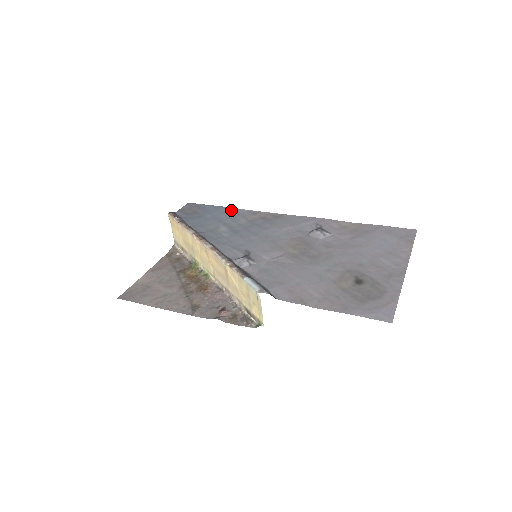
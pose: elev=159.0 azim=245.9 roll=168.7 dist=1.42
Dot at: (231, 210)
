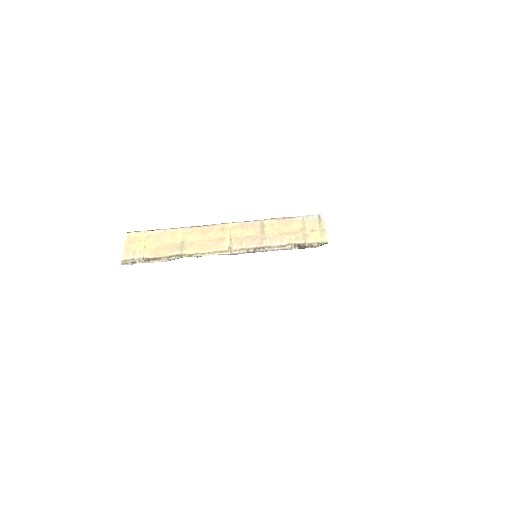
Dot at: occluded
